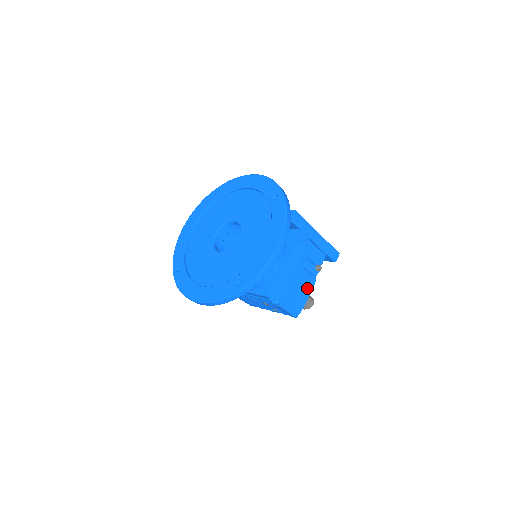
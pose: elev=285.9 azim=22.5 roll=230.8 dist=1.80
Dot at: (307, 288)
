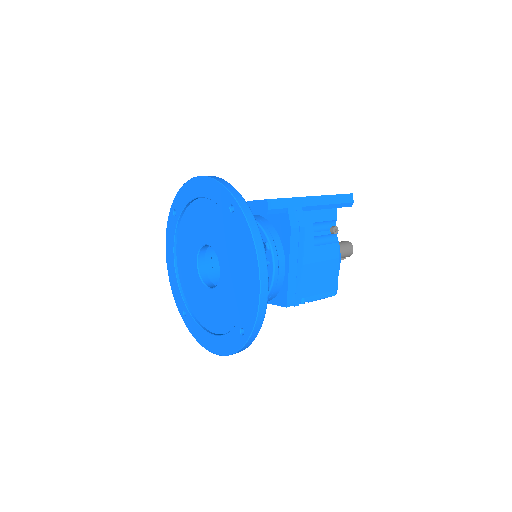
Dot at: (331, 260)
